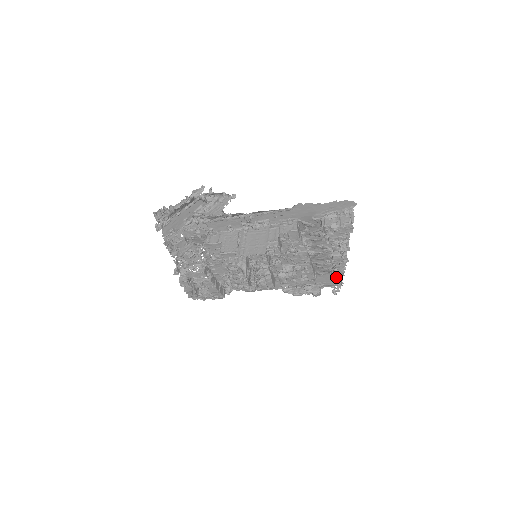
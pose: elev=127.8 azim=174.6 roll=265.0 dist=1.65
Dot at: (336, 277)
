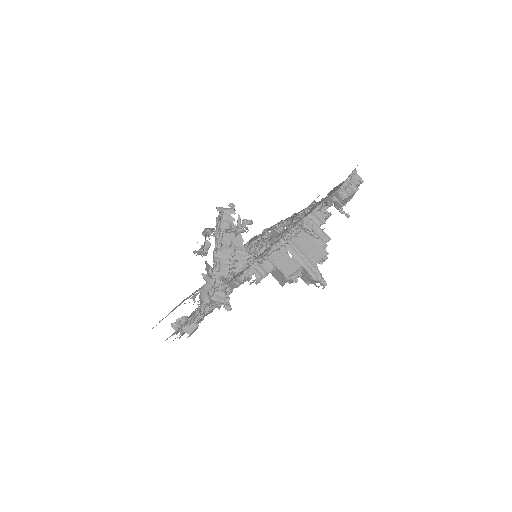
Dot at: occluded
